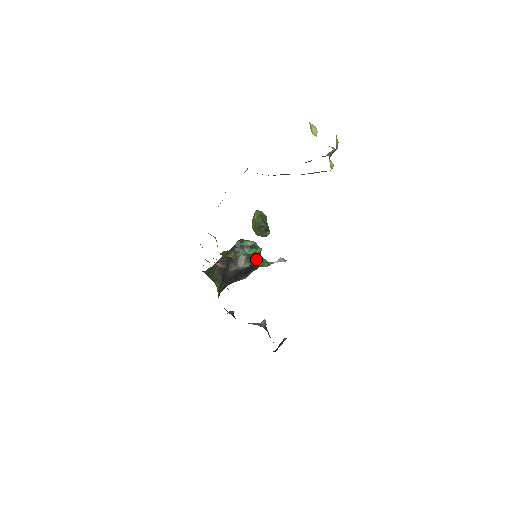
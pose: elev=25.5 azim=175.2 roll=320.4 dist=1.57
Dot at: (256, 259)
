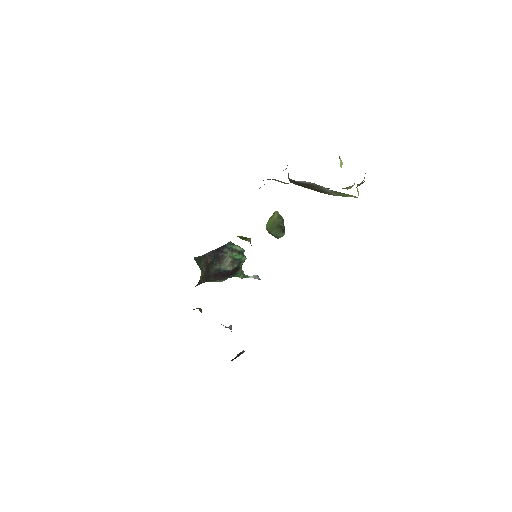
Dot at: (239, 266)
